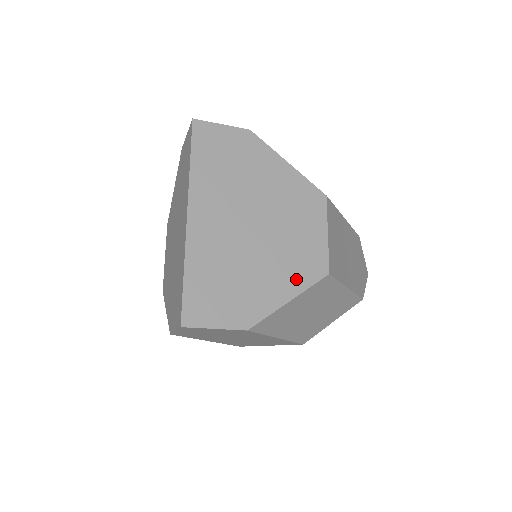
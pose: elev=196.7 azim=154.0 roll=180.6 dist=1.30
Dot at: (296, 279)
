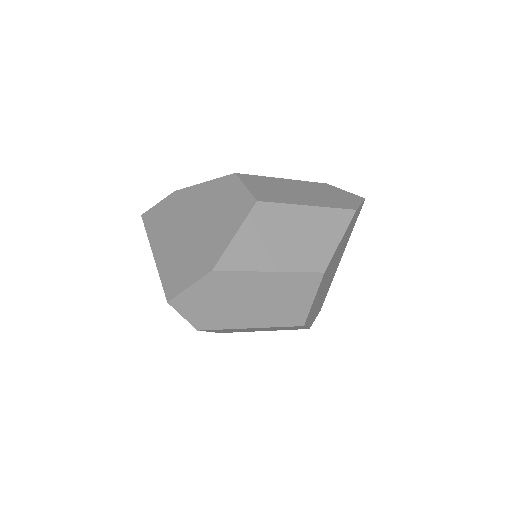
Dot at: (234, 222)
